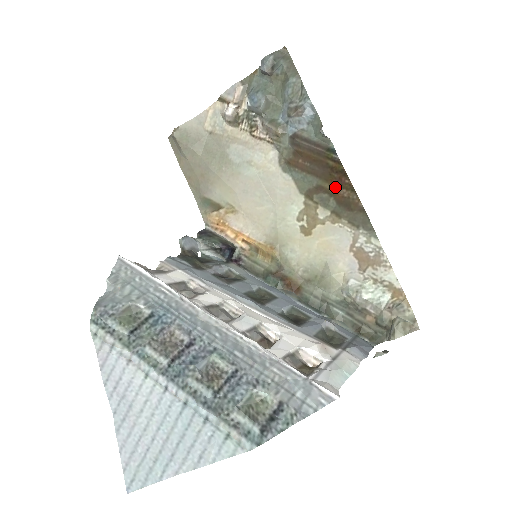
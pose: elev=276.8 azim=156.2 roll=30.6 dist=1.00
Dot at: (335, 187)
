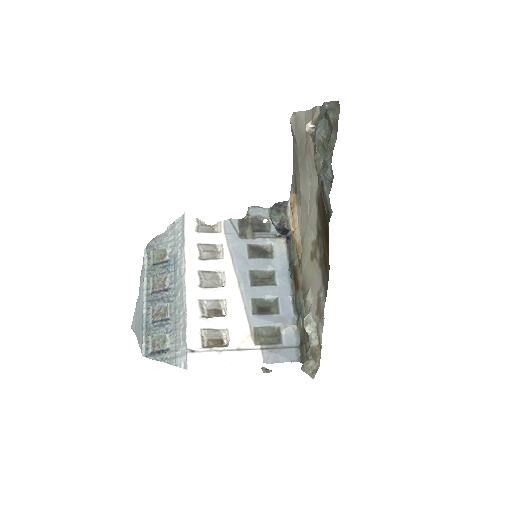
Dot at: (325, 244)
